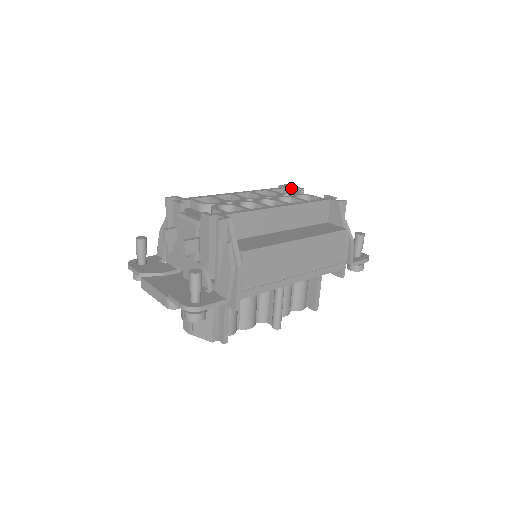
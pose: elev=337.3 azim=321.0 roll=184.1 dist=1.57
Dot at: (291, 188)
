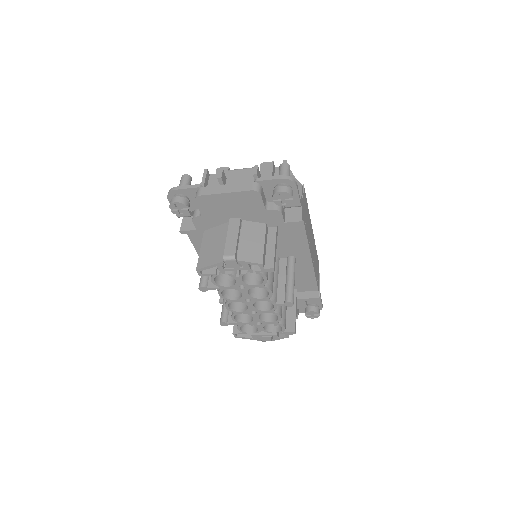
Dot at: occluded
